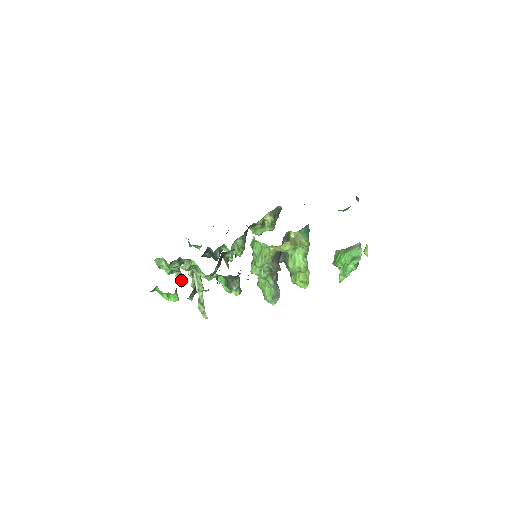
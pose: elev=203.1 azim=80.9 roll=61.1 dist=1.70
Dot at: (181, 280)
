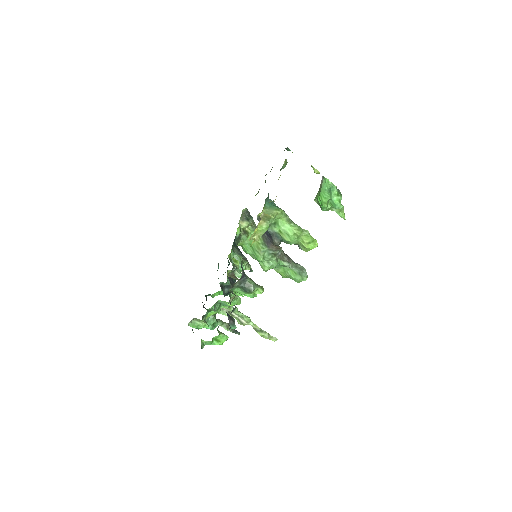
Dot at: (233, 329)
